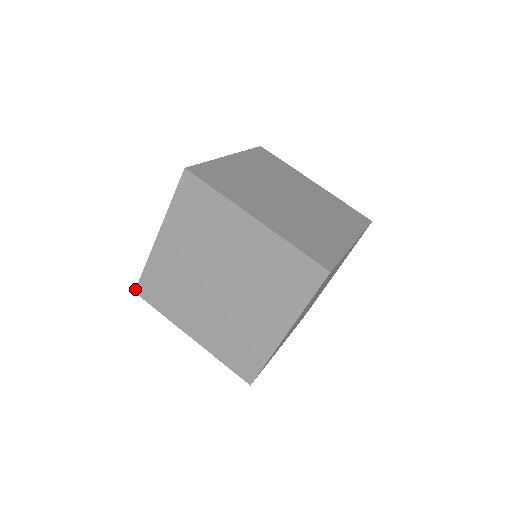
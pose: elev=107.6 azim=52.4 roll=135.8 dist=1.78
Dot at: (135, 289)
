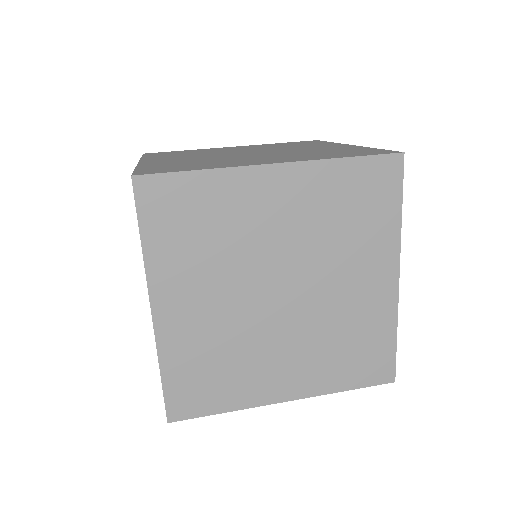
Dot at: occluded
